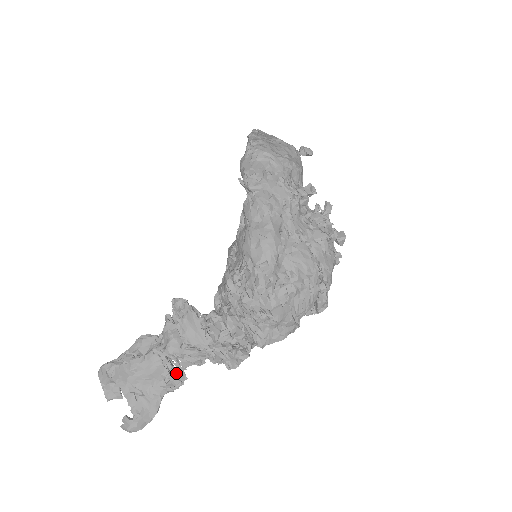
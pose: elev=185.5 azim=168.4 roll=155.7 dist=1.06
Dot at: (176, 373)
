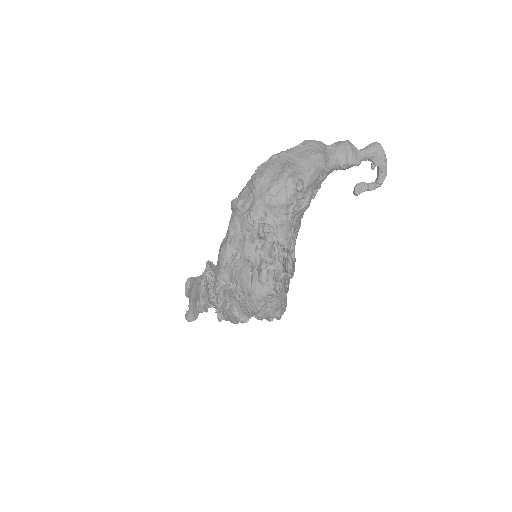
Dot at: (205, 304)
